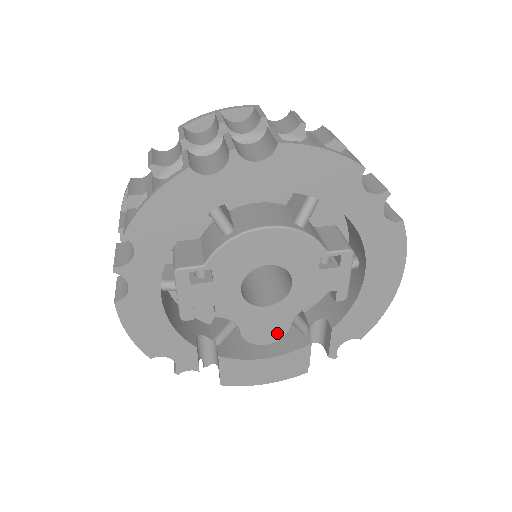
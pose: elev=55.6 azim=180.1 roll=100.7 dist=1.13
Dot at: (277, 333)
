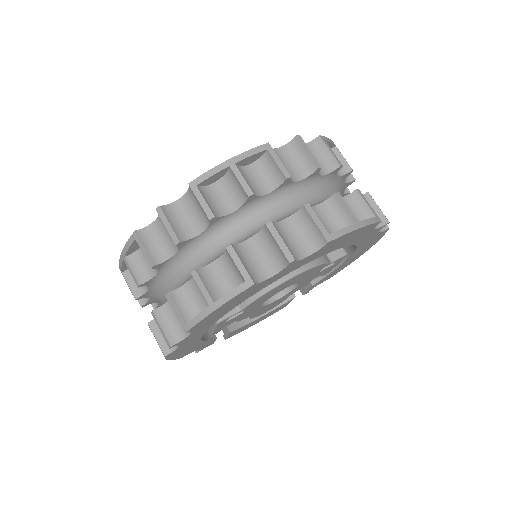
Dot at: (275, 305)
